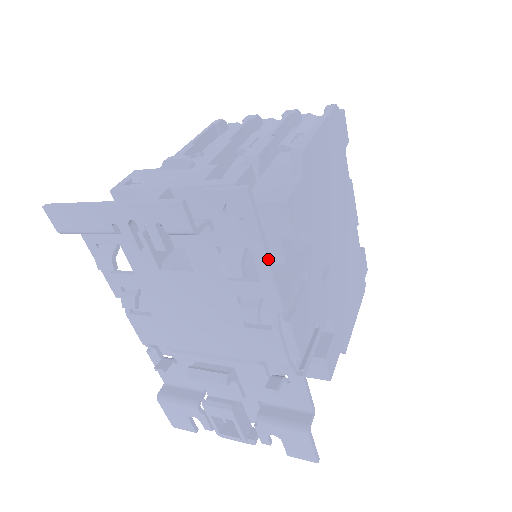
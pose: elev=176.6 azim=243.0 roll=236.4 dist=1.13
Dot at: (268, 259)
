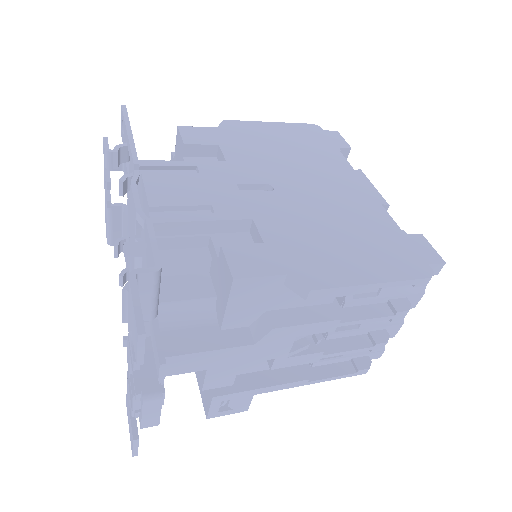
Dot at: (128, 133)
